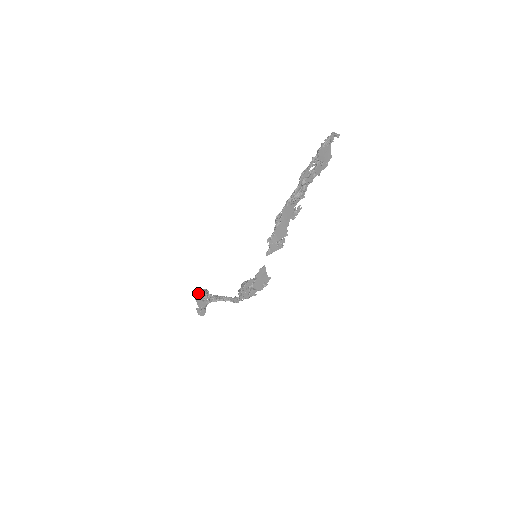
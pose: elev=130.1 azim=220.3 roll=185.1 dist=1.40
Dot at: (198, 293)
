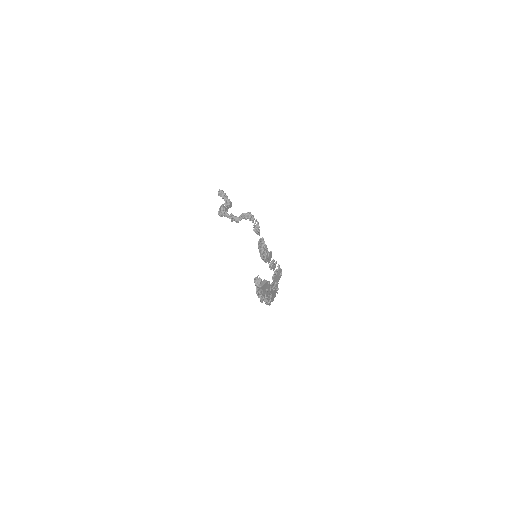
Dot at: (220, 216)
